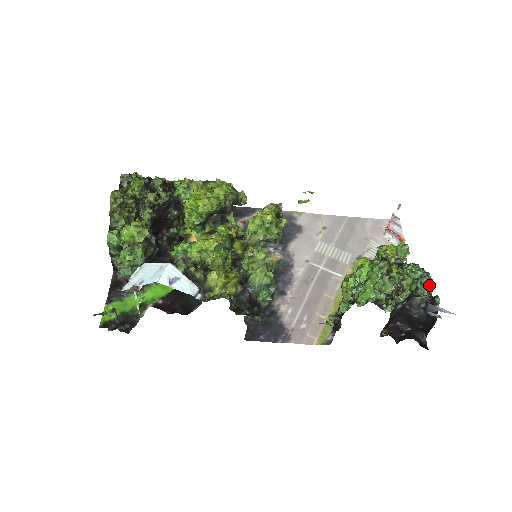
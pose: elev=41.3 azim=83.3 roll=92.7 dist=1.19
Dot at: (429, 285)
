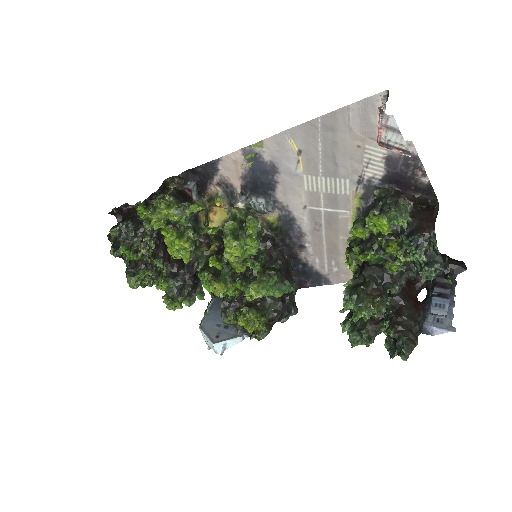
Dot at: occluded
